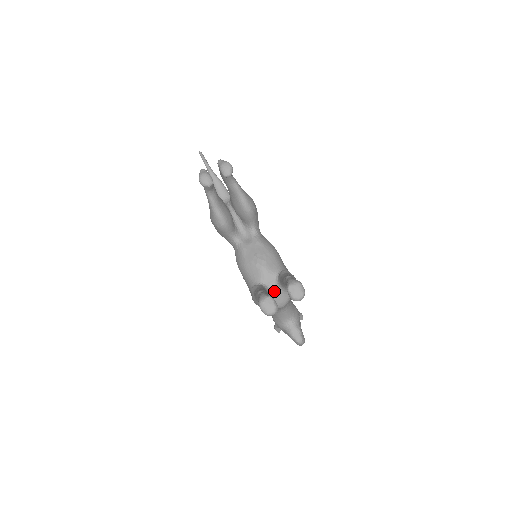
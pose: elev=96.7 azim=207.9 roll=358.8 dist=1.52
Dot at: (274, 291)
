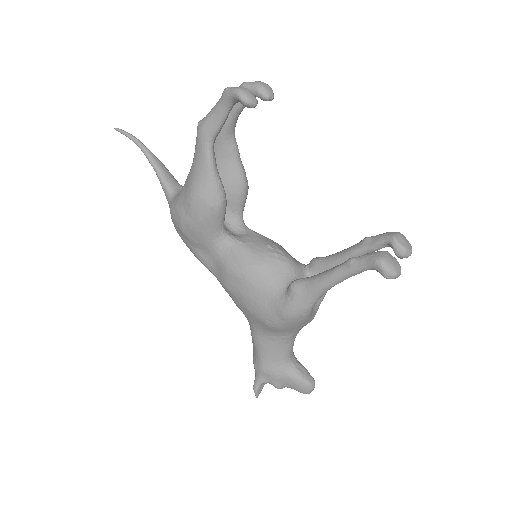
Dot at: occluded
